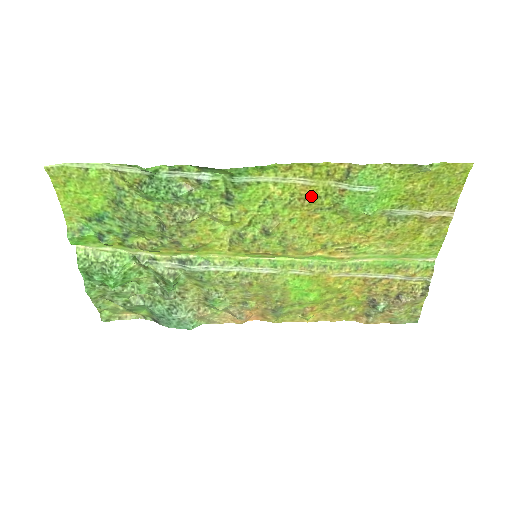
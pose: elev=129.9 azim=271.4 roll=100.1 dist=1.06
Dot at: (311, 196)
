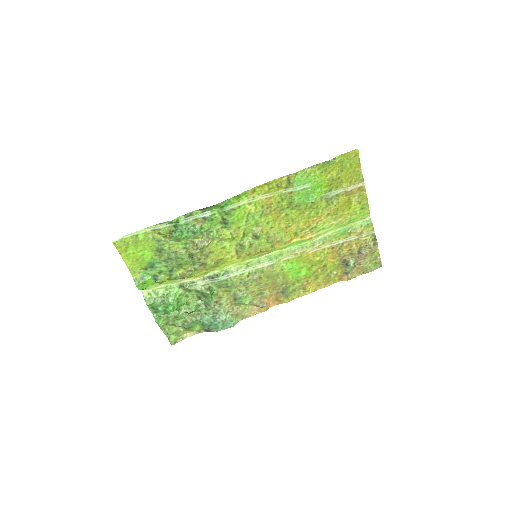
Dot at: (274, 203)
